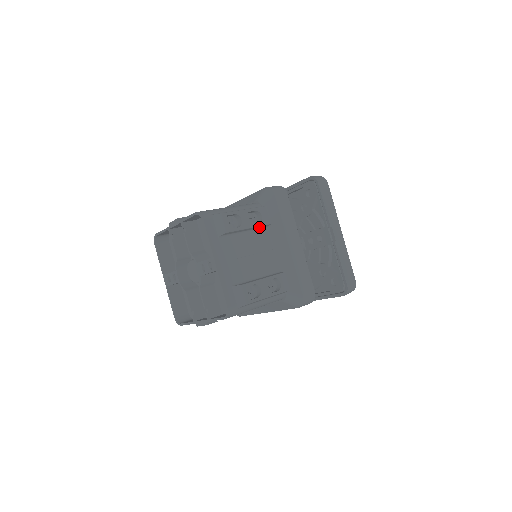
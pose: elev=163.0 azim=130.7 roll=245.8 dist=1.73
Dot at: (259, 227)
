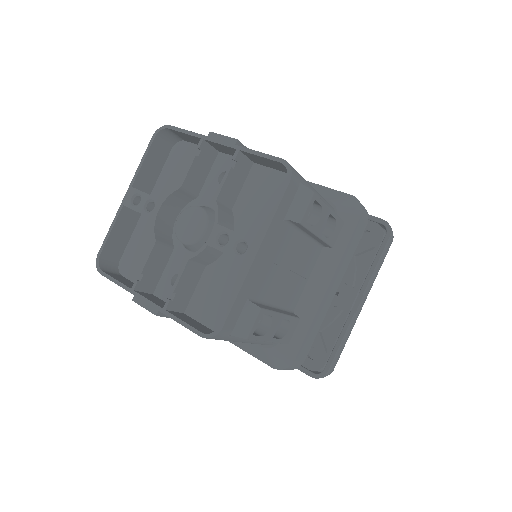
Dot at: (320, 241)
